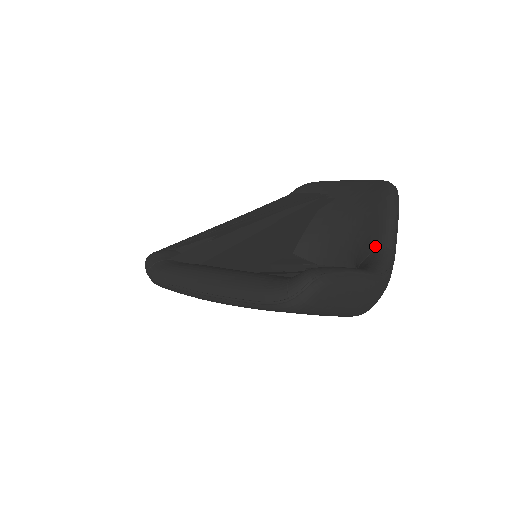
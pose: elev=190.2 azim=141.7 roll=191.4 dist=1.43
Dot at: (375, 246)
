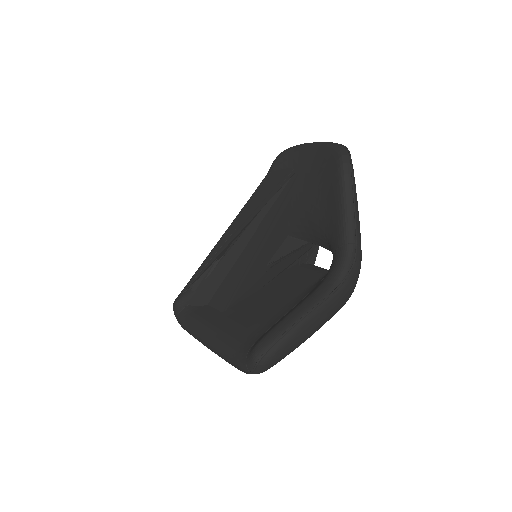
Dot at: (338, 242)
